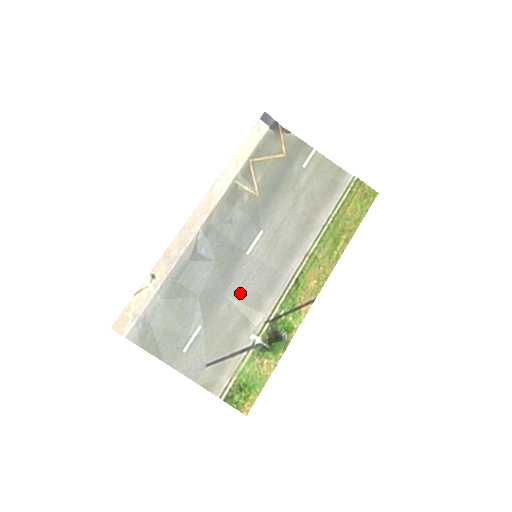
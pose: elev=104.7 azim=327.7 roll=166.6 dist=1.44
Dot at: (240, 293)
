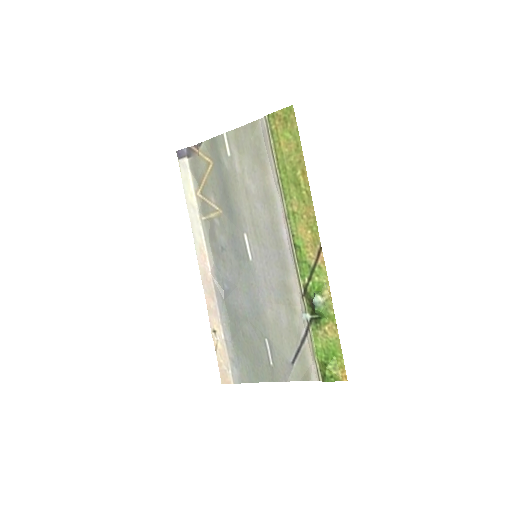
Dot at: (270, 292)
